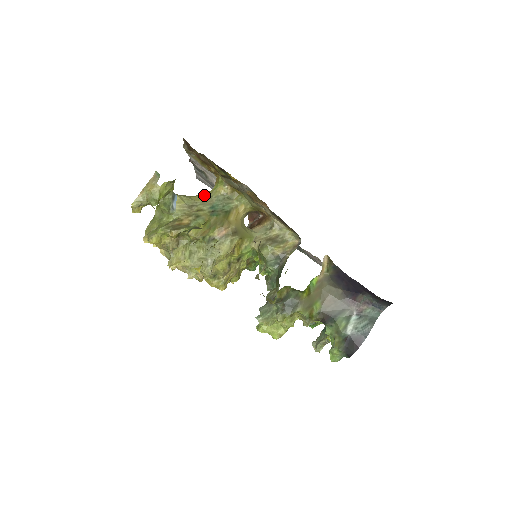
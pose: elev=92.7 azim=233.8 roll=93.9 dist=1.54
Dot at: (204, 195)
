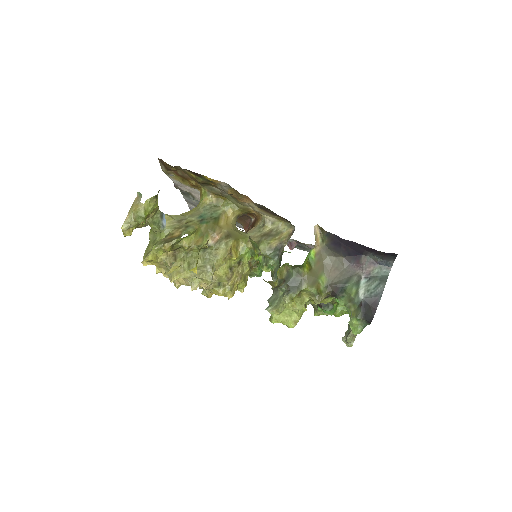
Dot at: (192, 210)
